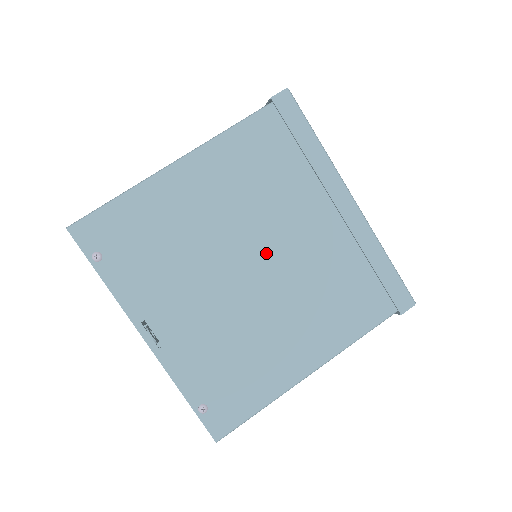
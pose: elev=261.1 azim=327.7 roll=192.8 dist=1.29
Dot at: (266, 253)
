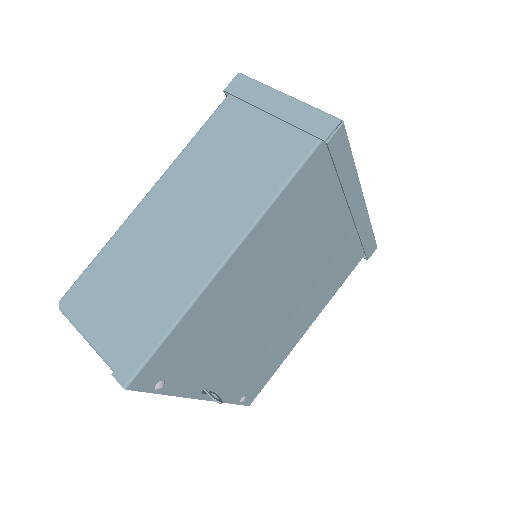
Dot at: (294, 280)
